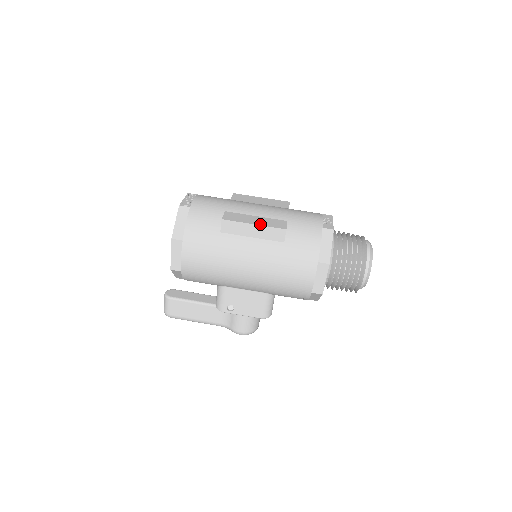
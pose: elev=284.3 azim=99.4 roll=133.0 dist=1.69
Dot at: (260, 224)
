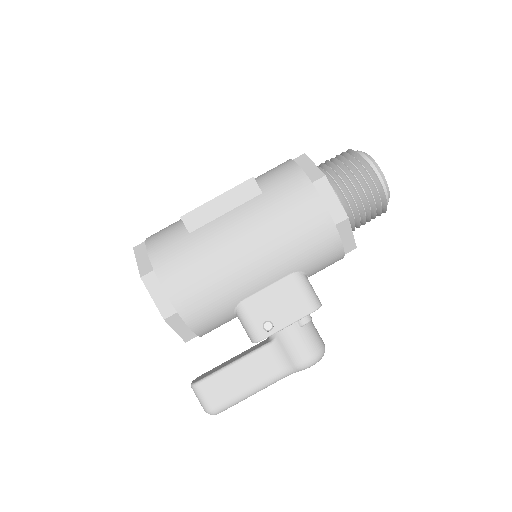
Dot at: (223, 193)
